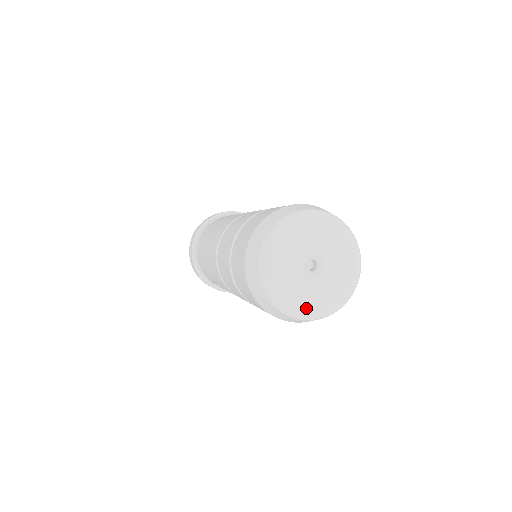
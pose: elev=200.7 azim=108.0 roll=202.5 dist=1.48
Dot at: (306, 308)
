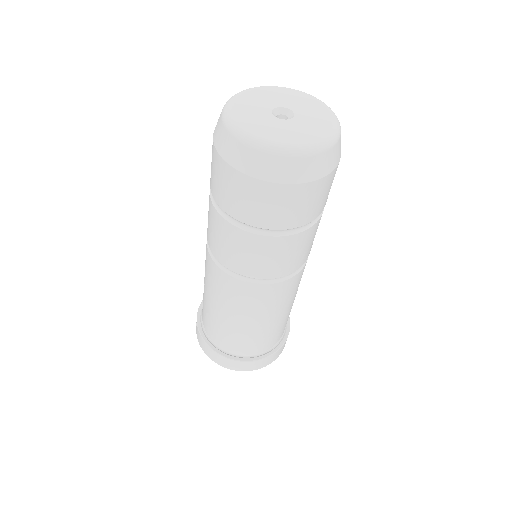
Dot at: (280, 140)
